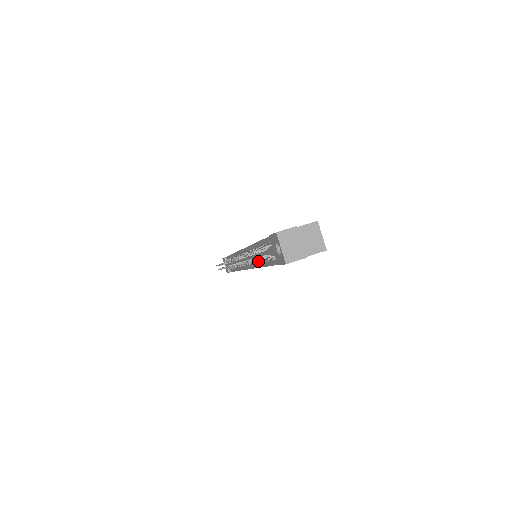
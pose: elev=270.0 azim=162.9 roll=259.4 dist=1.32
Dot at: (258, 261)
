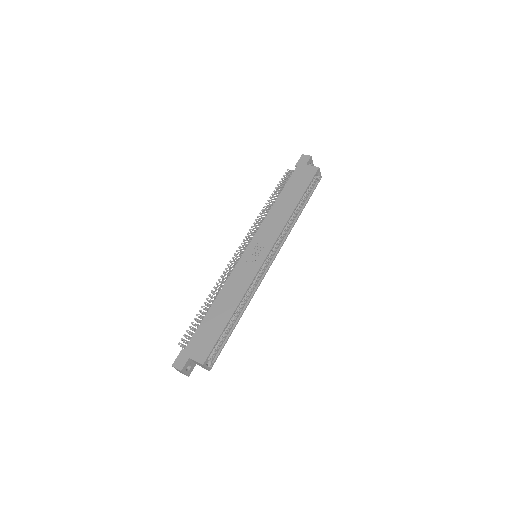
Dot at: occluded
